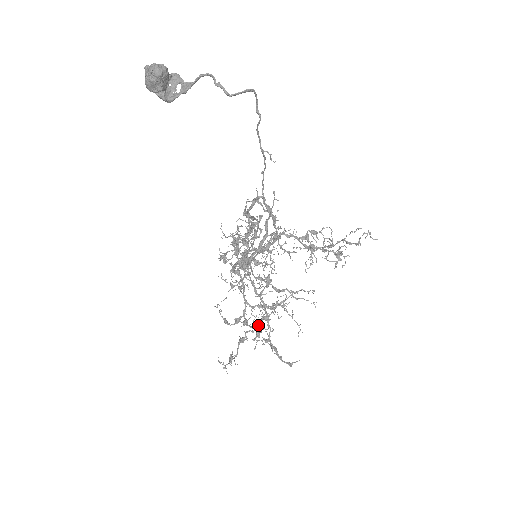
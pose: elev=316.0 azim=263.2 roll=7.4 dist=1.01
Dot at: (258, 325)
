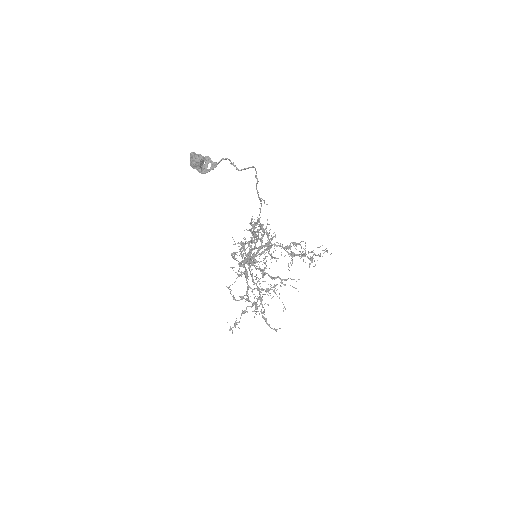
Dot at: (255, 303)
